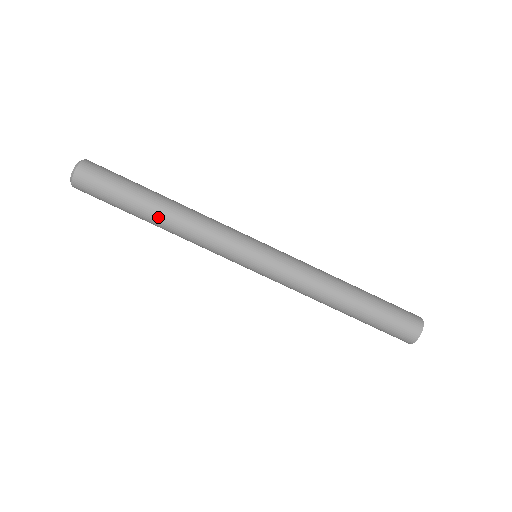
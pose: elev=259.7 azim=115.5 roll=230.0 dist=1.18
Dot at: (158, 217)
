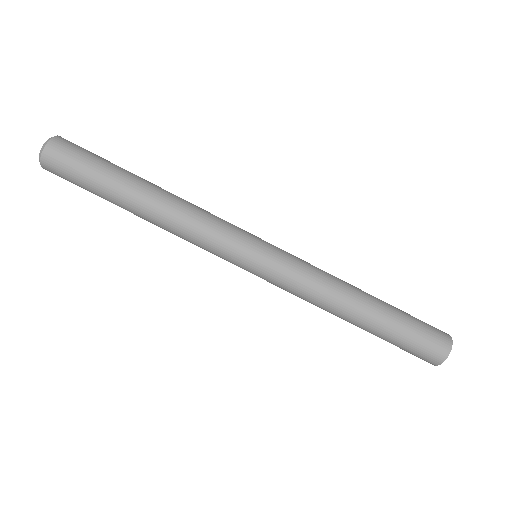
Dot at: (139, 216)
